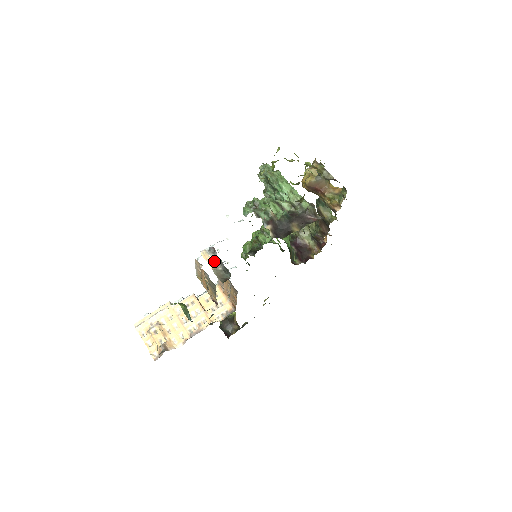
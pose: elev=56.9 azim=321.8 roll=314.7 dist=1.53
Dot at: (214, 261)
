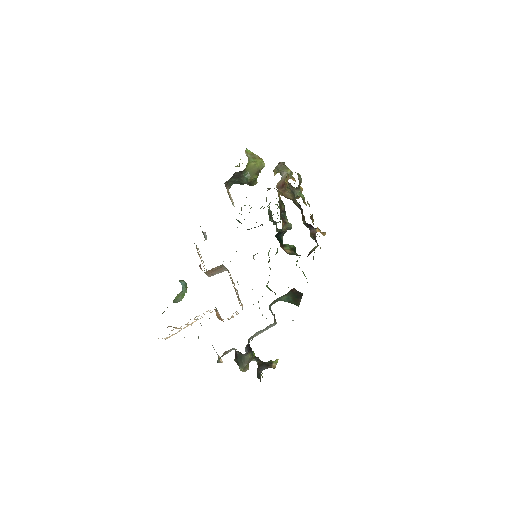
Dot at: occluded
